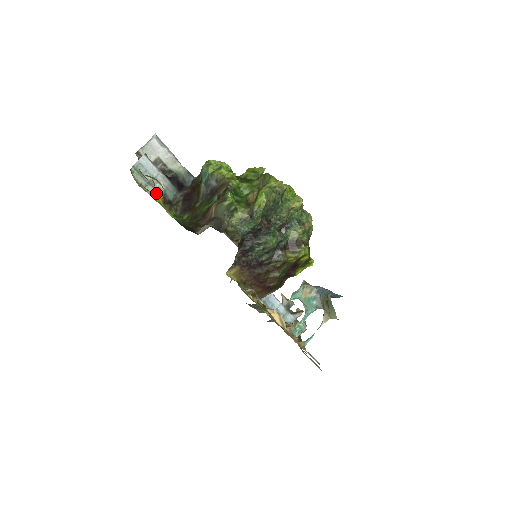
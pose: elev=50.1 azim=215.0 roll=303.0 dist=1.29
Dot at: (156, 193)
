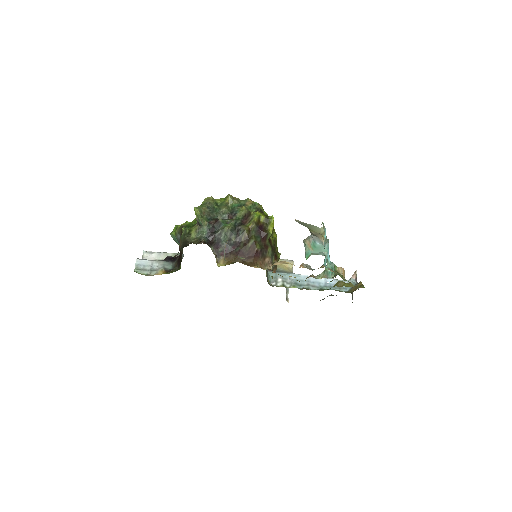
Dot at: (159, 272)
